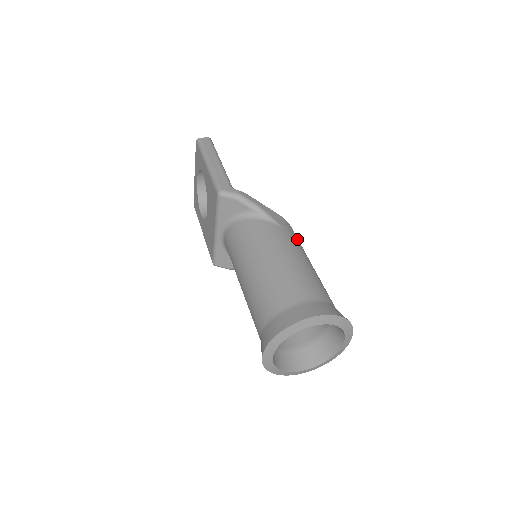
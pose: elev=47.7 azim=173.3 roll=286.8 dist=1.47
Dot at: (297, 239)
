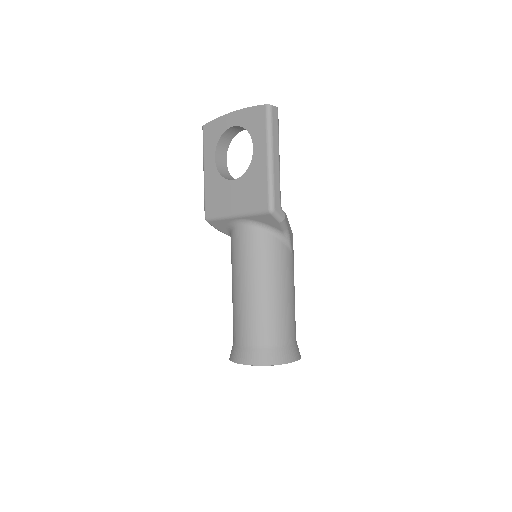
Dot at: occluded
